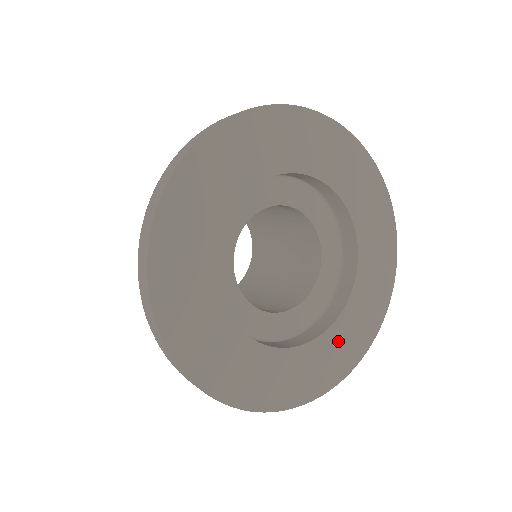
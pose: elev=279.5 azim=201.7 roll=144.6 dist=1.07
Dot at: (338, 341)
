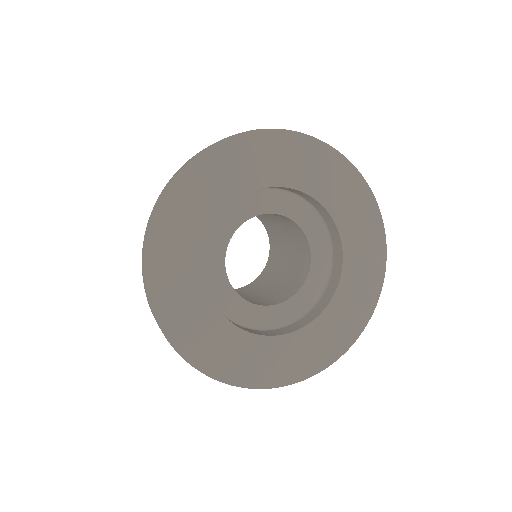
Dot at: (329, 326)
